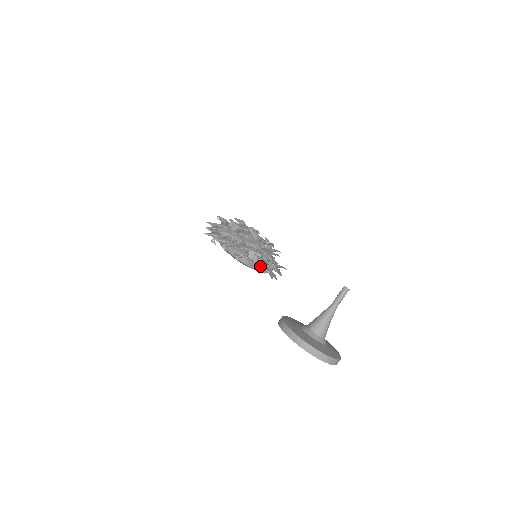
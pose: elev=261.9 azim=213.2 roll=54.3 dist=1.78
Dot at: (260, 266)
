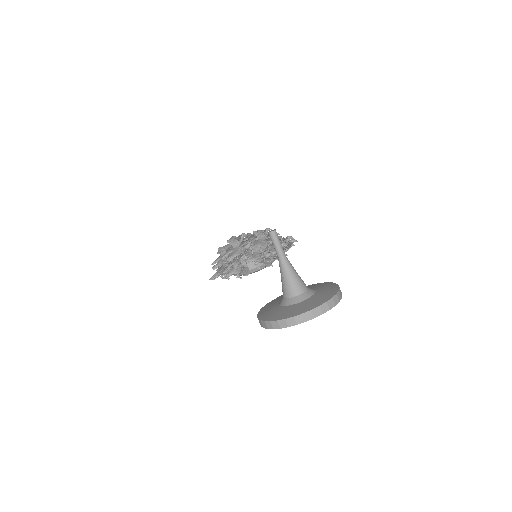
Dot at: occluded
